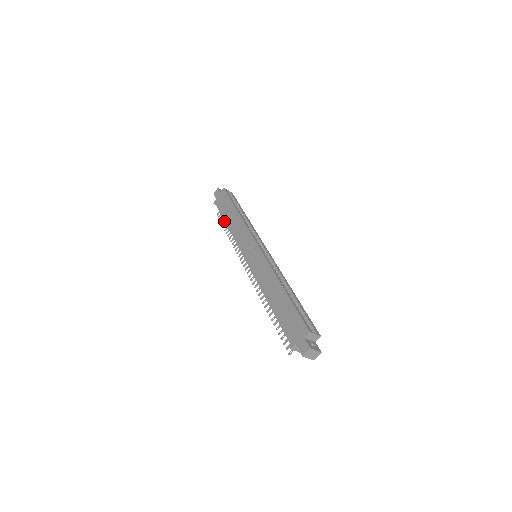
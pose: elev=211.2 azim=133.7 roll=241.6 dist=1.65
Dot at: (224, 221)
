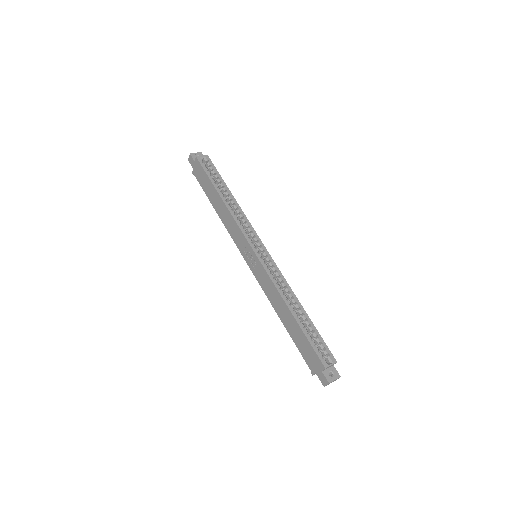
Dot at: occluded
